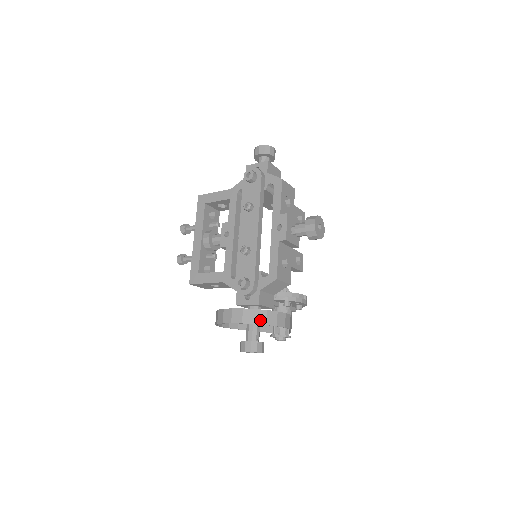
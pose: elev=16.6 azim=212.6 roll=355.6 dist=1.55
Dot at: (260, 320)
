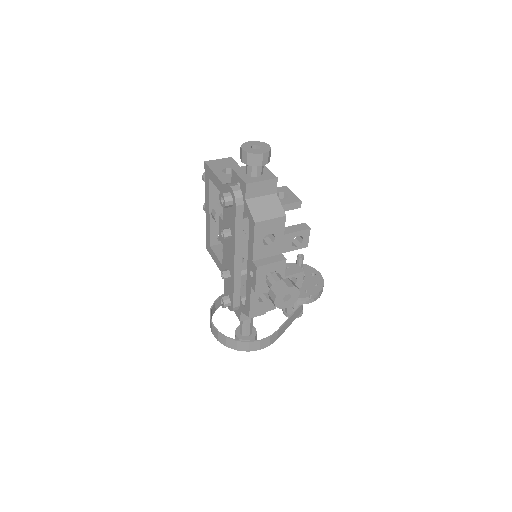
Dot at: (231, 346)
